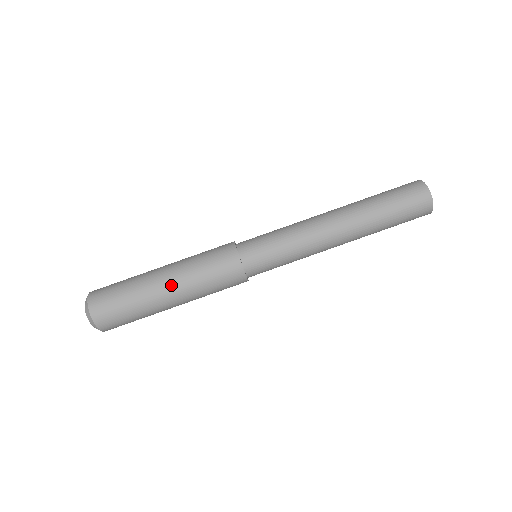
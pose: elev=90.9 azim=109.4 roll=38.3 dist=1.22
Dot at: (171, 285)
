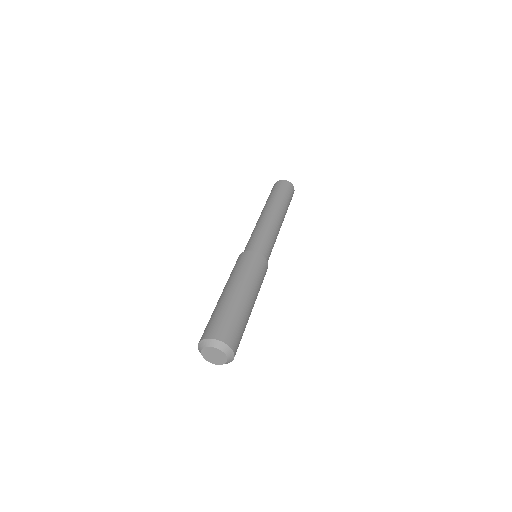
Dot at: (232, 287)
